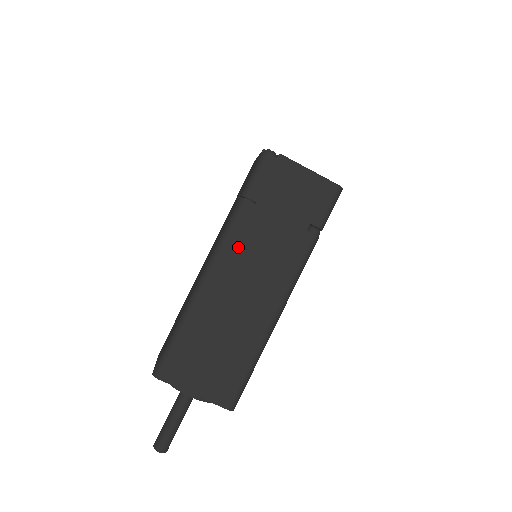
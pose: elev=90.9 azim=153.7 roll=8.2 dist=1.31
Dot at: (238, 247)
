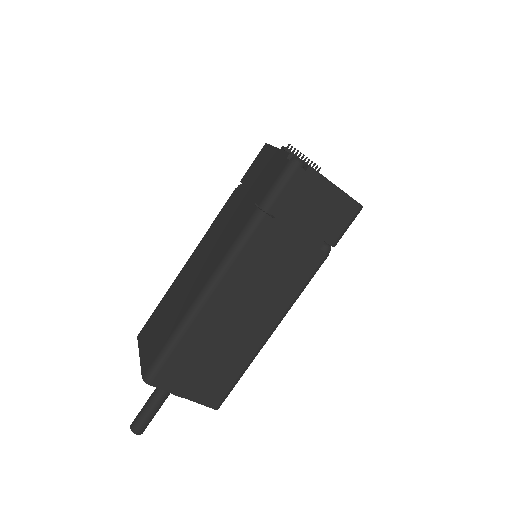
Dot at: (248, 262)
